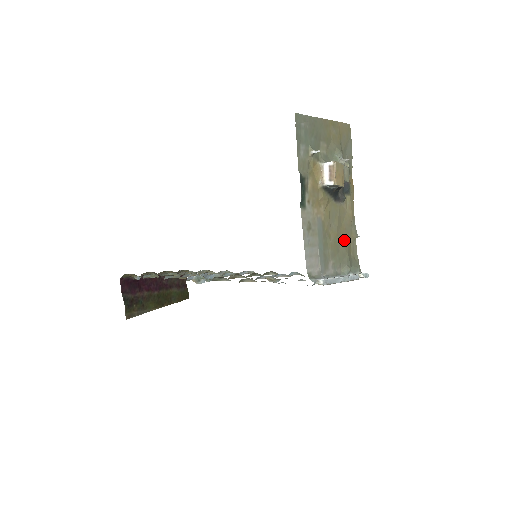
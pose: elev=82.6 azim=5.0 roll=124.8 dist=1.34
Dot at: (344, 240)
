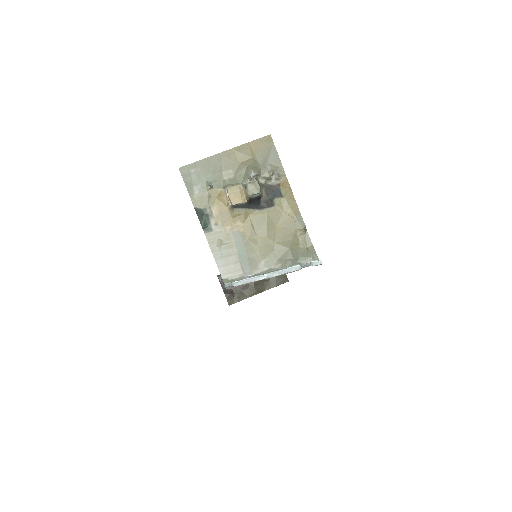
Dot at: (282, 238)
